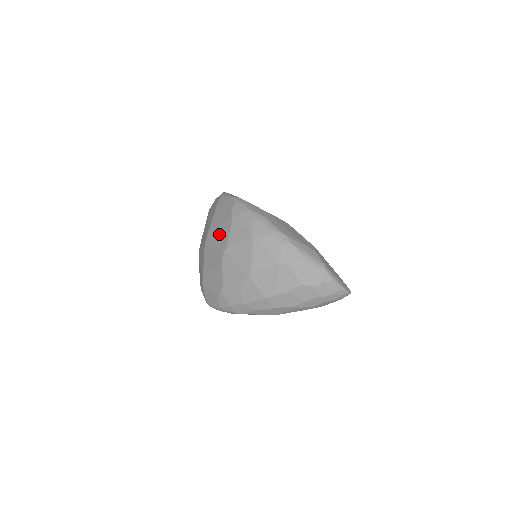
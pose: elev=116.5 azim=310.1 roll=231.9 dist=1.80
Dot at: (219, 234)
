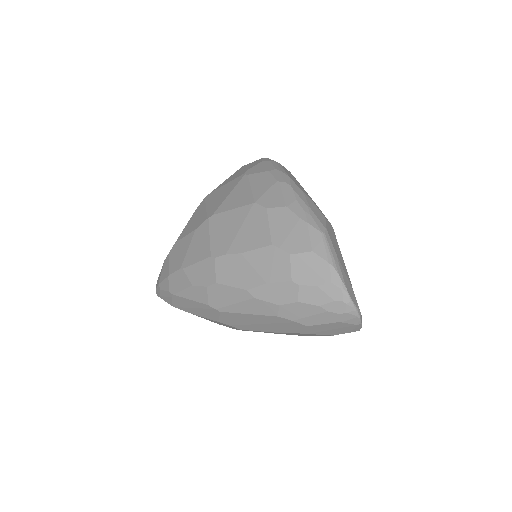
Dot at: occluded
